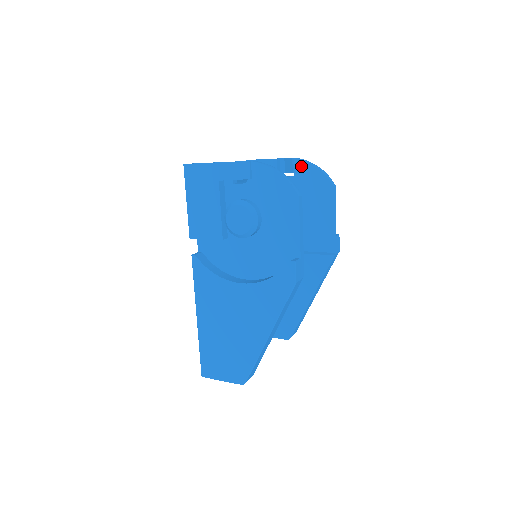
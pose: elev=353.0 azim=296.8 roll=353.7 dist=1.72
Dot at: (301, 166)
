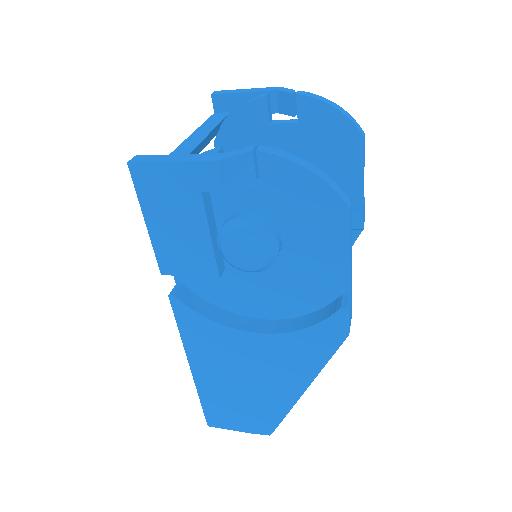
Dot at: (309, 106)
